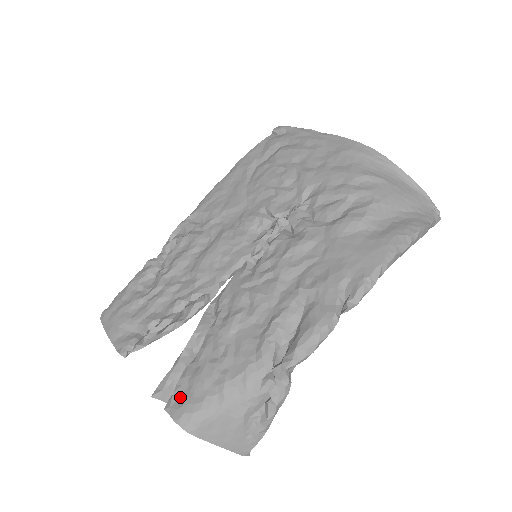
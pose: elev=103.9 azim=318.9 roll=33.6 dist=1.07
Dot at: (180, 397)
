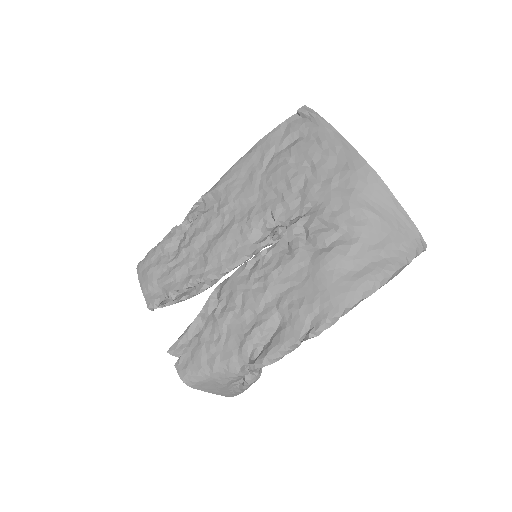
Dot at: (185, 361)
